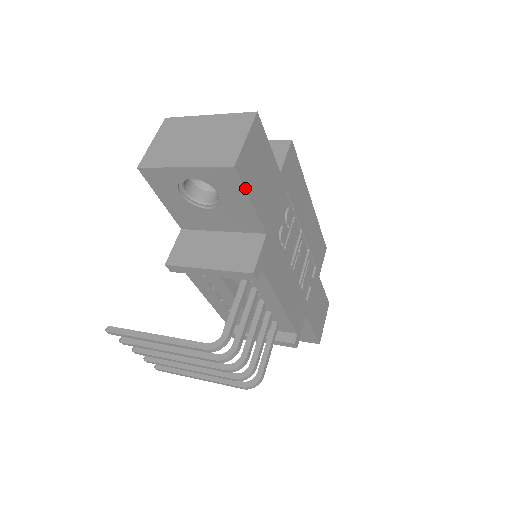
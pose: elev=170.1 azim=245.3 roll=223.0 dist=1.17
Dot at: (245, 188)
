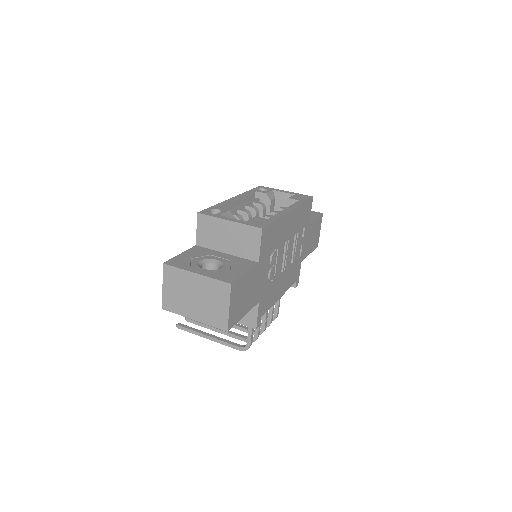
Dot at: (238, 321)
